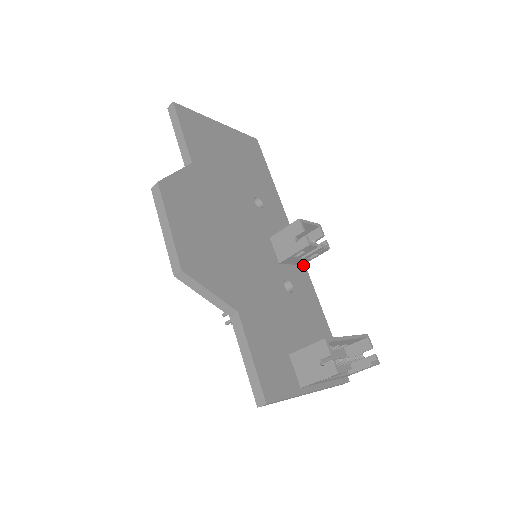
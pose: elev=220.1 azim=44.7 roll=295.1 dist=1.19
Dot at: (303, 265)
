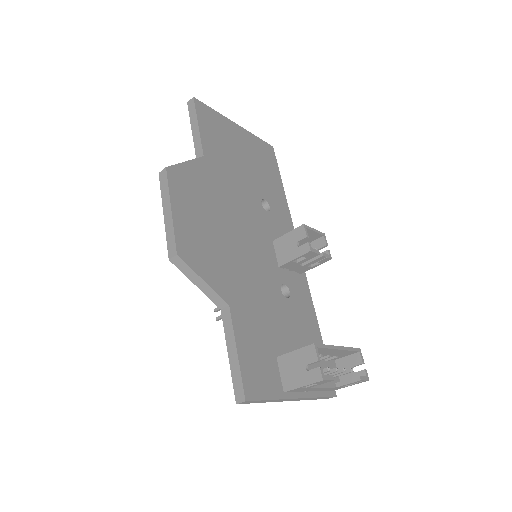
Dot at: (303, 273)
